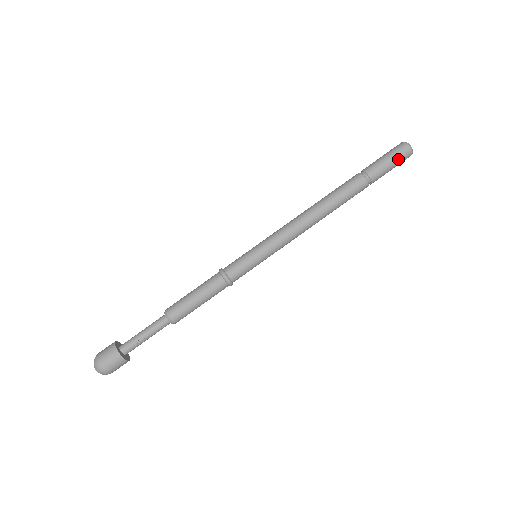
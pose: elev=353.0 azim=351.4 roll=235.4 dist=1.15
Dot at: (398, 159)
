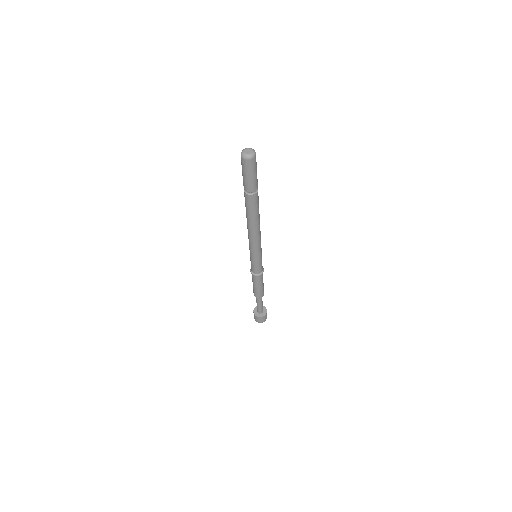
Dot at: (246, 170)
